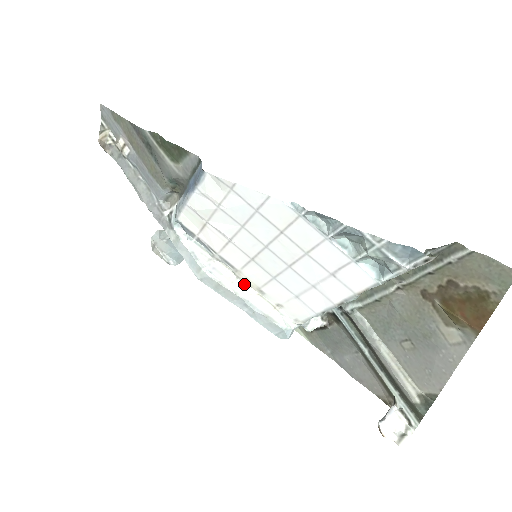
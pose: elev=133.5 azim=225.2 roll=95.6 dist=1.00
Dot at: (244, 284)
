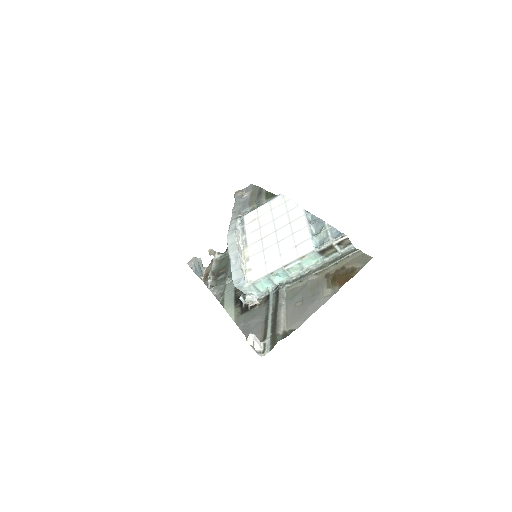
Dot at: (243, 254)
